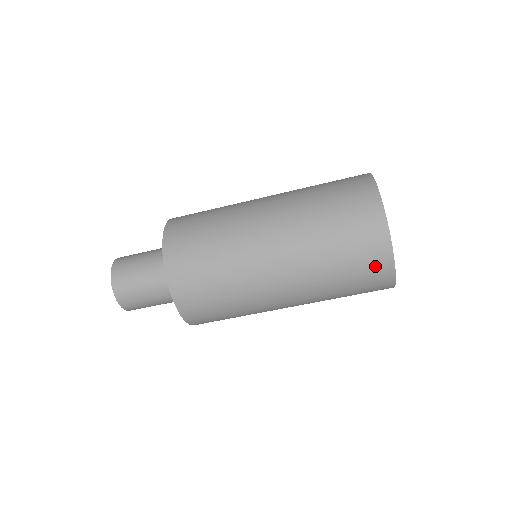
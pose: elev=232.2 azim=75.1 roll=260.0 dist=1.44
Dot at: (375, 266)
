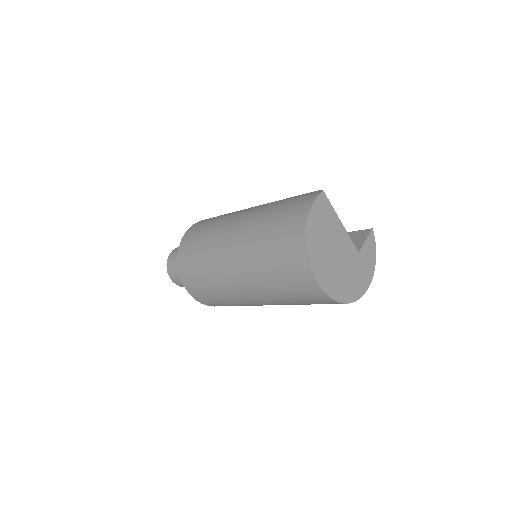
Dot at: (307, 289)
